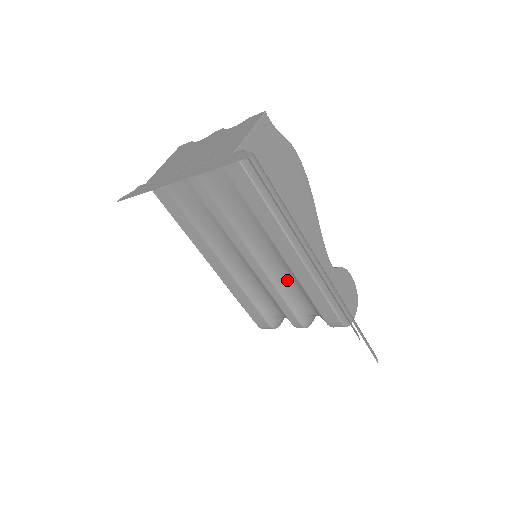
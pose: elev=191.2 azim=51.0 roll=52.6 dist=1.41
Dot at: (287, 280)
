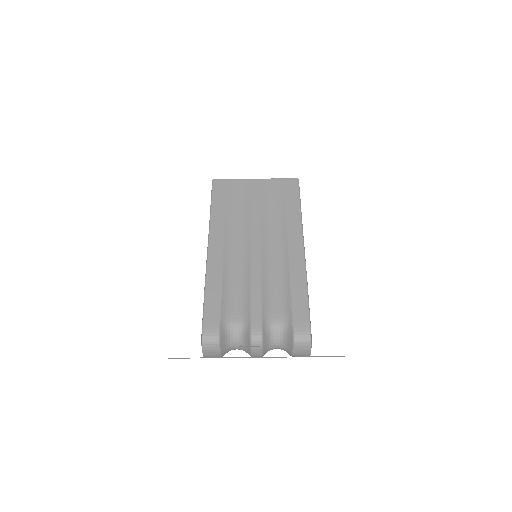
Dot at: (276, 277)
